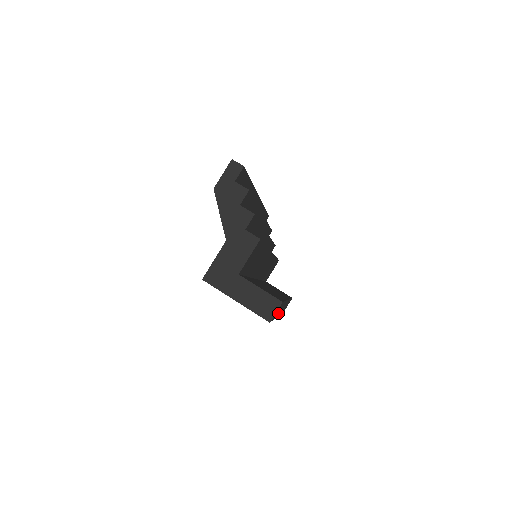
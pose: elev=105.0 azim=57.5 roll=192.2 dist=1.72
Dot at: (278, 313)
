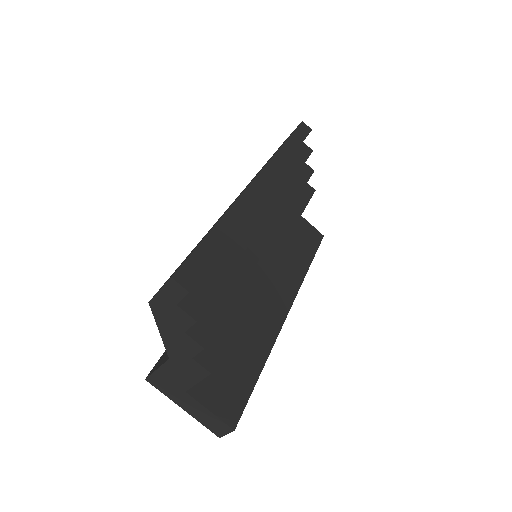
Dot at: occluded
